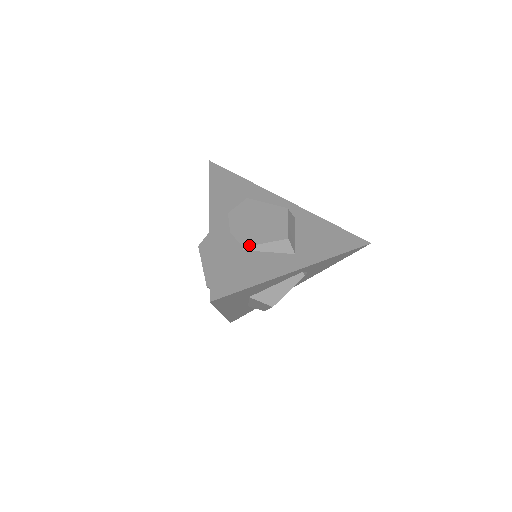
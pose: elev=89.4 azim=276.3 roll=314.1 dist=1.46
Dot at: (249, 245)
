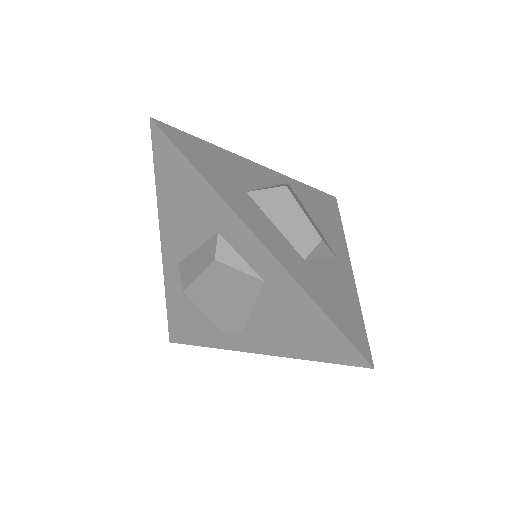
Dot at: occluded
